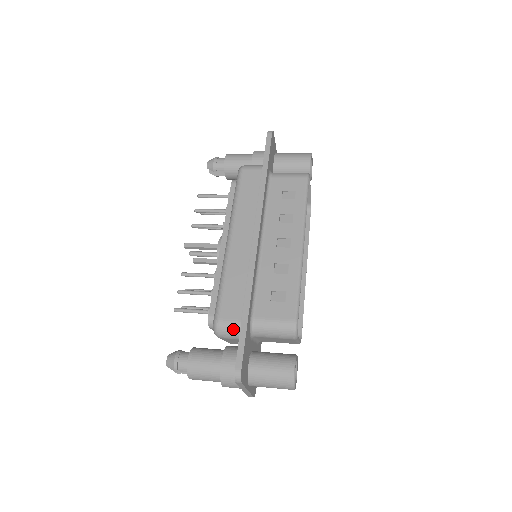
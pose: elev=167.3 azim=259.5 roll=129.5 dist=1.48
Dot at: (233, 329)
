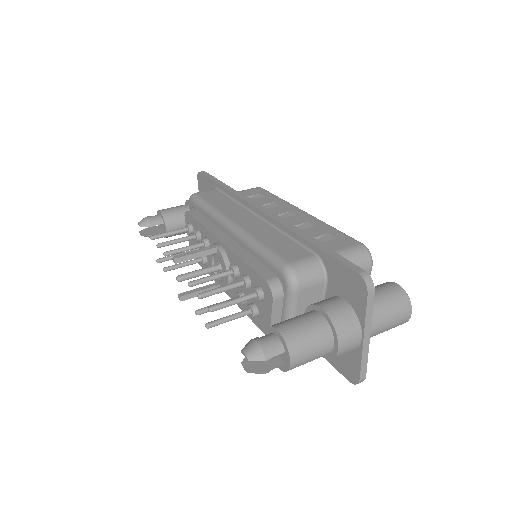
Dot at: (312, 265)
